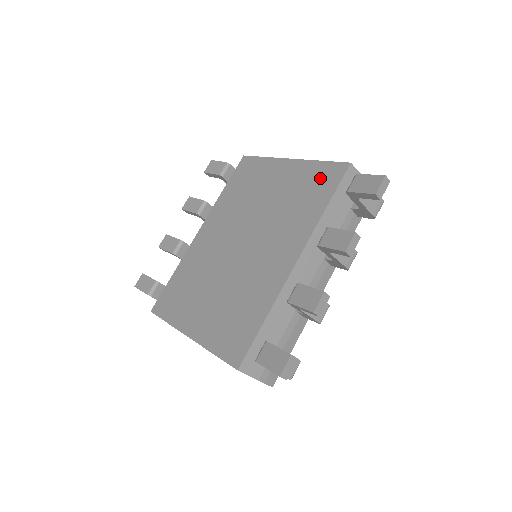
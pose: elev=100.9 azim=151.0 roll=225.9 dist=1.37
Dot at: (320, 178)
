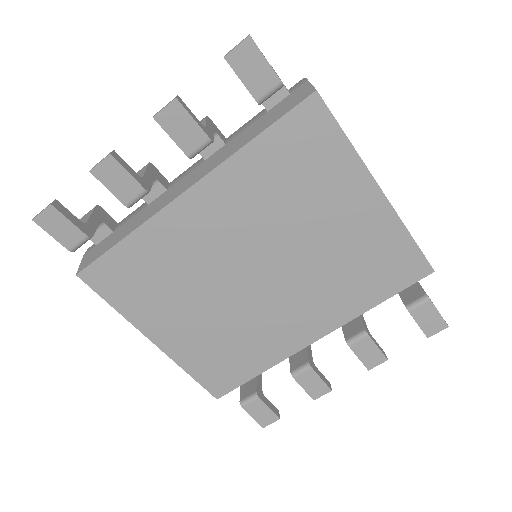
Dot at: (396, 263)
